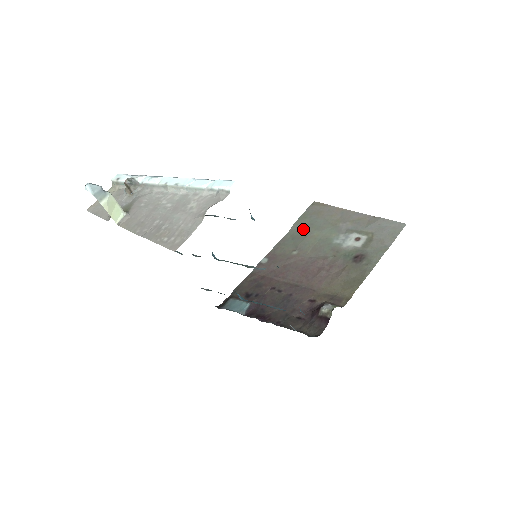
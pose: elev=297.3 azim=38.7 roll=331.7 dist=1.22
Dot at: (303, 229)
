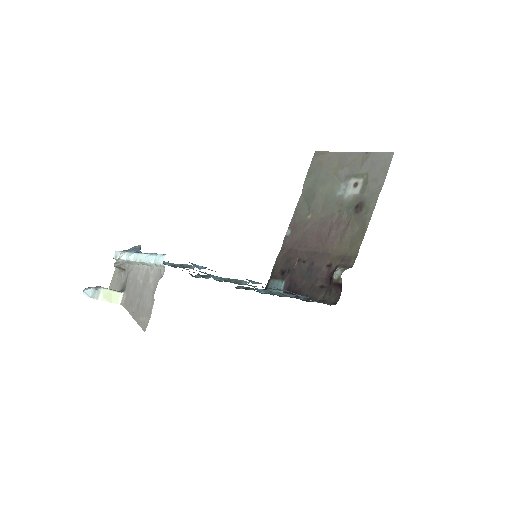
Dot at: (311, 188)
